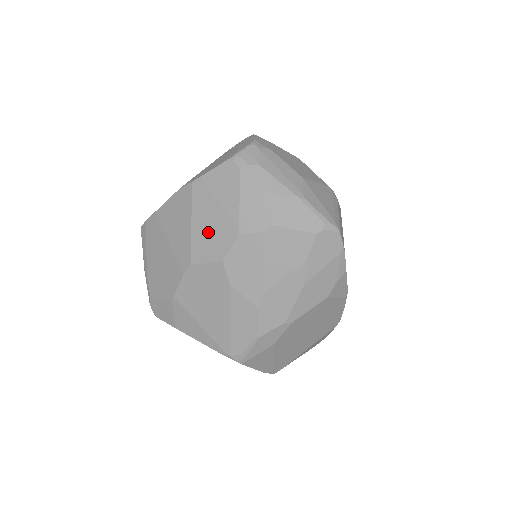
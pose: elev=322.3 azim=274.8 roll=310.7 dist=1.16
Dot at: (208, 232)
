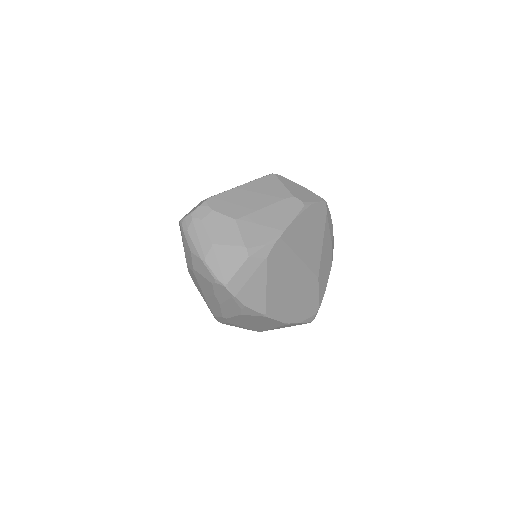
Dot at: occluded
